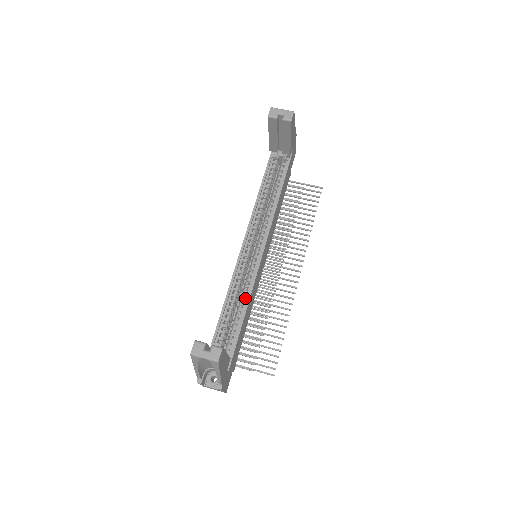
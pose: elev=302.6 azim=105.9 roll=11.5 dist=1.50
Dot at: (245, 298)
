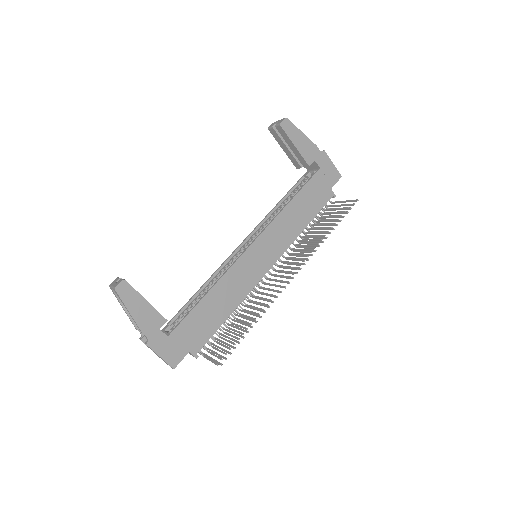
Dot at: (217, 282)
